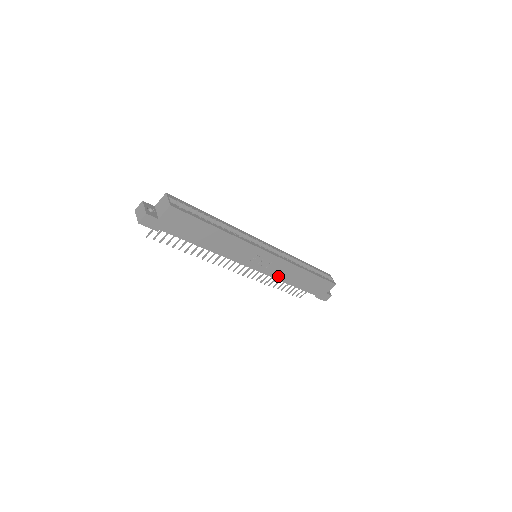
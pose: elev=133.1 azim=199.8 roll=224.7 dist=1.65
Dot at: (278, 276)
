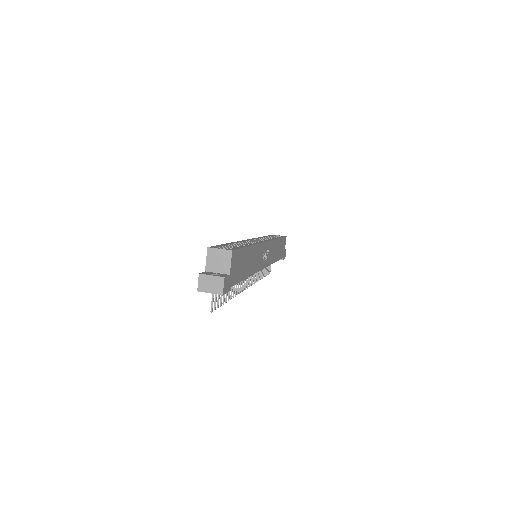
Dot at: (271, 260)
